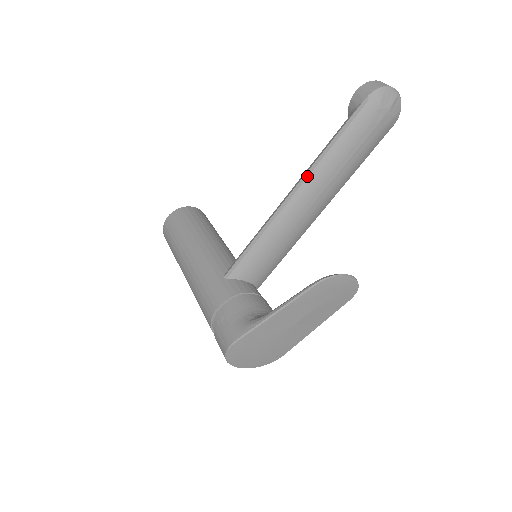
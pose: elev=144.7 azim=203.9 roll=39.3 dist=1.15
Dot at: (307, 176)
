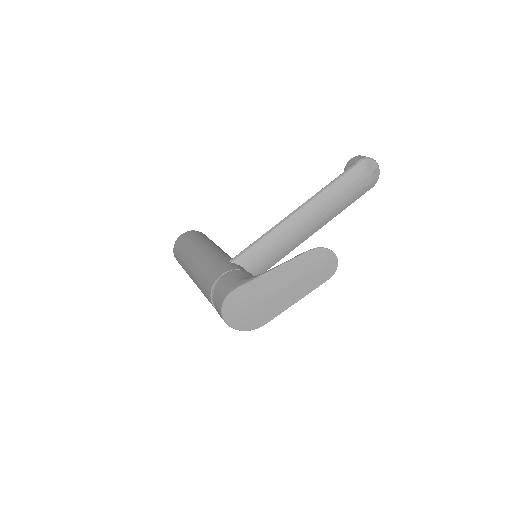
Dot at: (310, 200)
